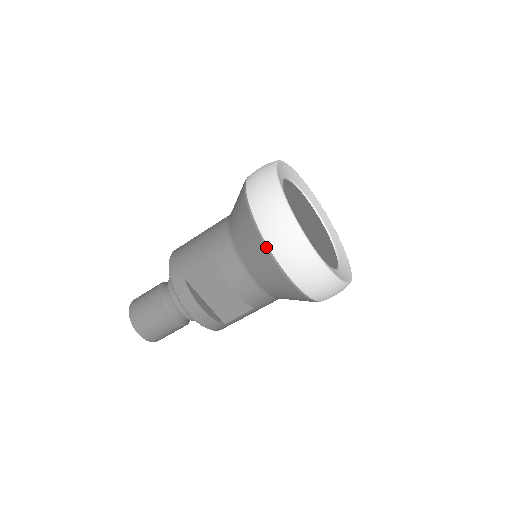
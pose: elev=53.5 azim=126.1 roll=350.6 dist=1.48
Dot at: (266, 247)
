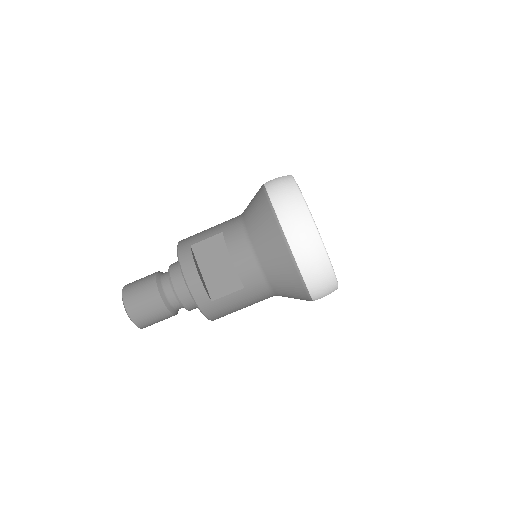
Dot at: (272, 209)
